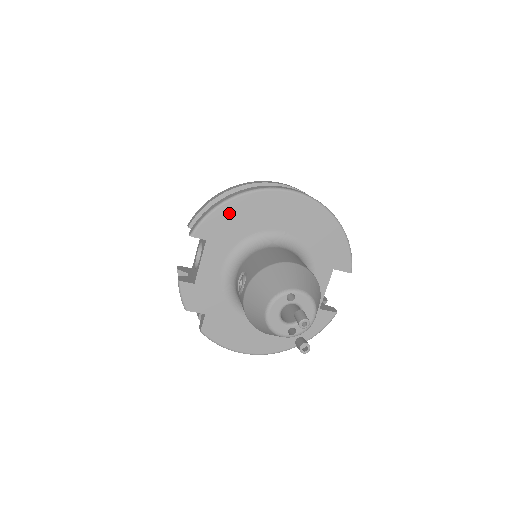
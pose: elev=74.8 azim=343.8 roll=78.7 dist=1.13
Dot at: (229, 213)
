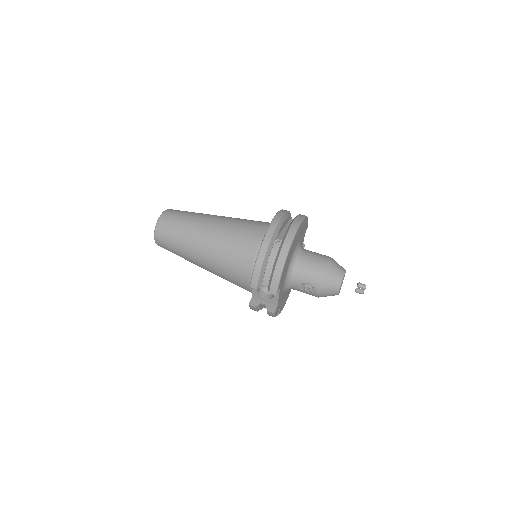
Dot at: occluded
